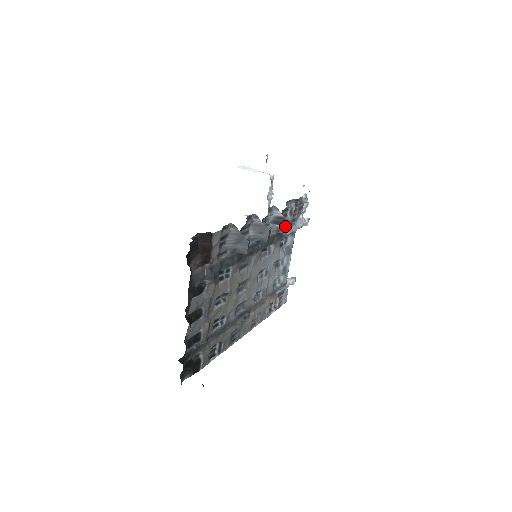
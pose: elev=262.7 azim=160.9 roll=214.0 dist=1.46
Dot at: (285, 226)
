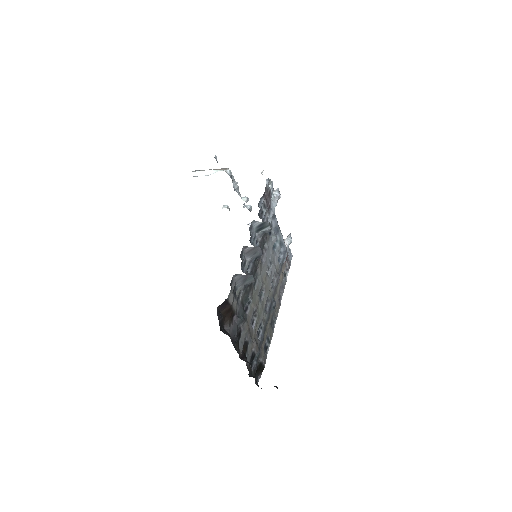
Dot at: (268, 227)
